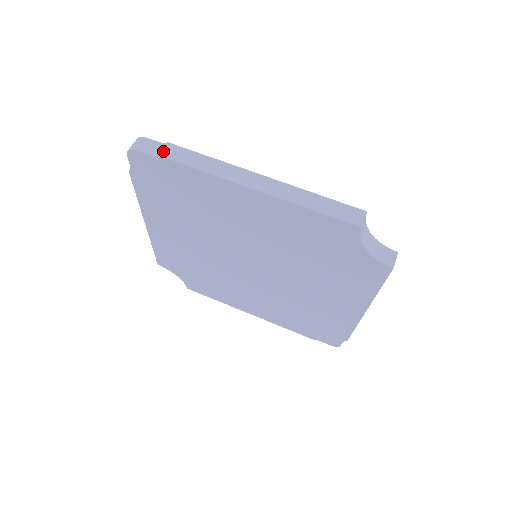
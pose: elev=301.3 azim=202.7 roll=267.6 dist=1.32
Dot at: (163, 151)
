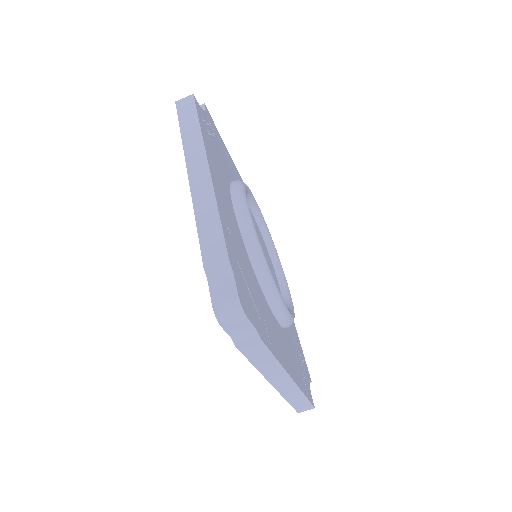
Dot at: (245, 345)
